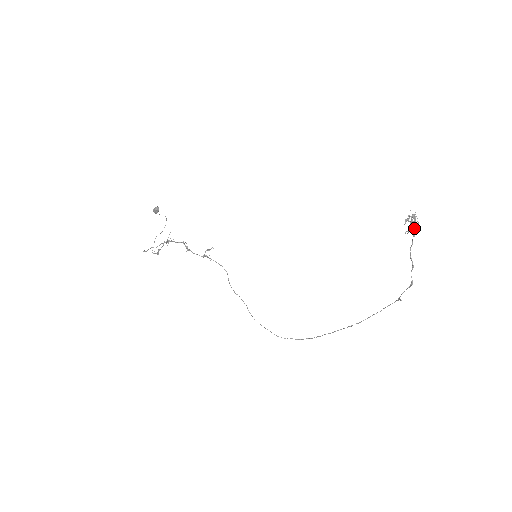
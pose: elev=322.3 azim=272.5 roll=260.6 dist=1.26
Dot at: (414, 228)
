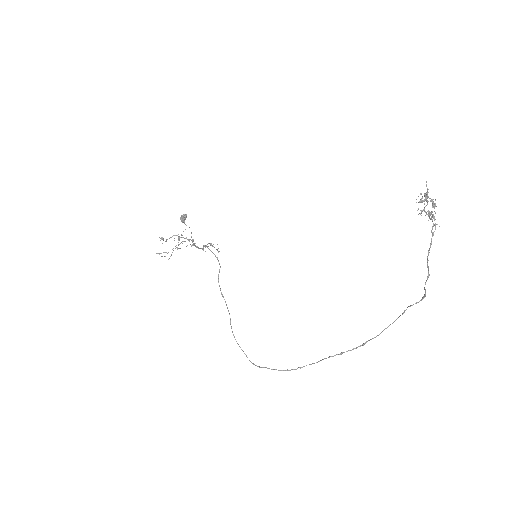
Dot at: (430, 213)
